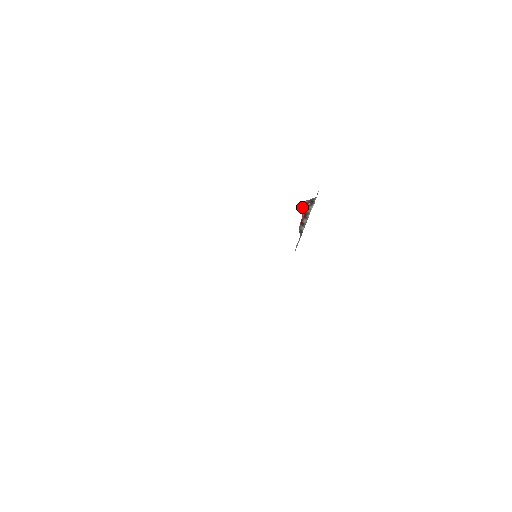
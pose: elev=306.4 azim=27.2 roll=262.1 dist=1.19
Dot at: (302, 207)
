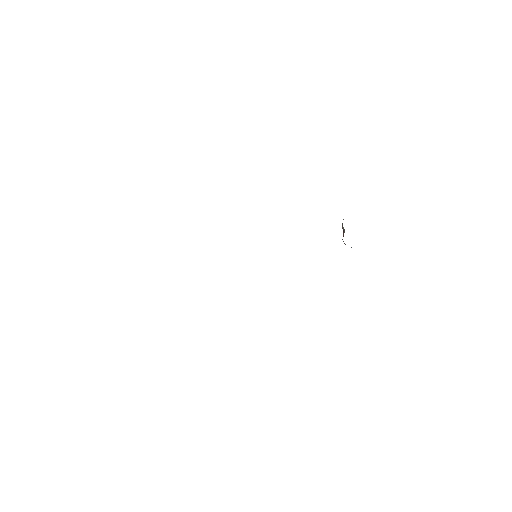
Dot at: occluded
